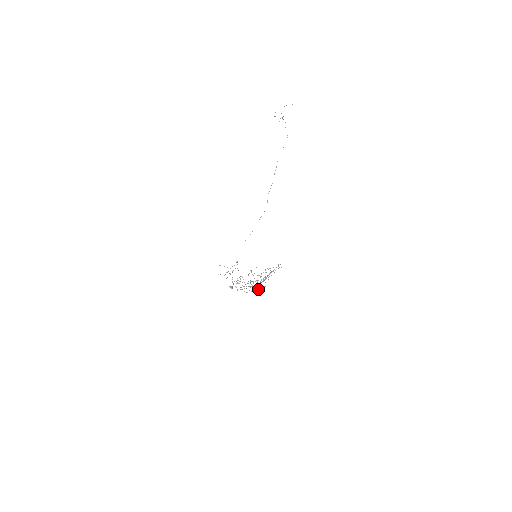
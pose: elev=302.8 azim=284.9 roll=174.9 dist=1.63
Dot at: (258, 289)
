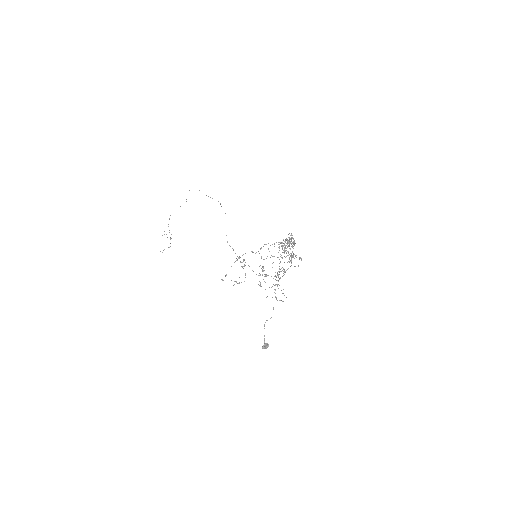
Dot at: occluded
